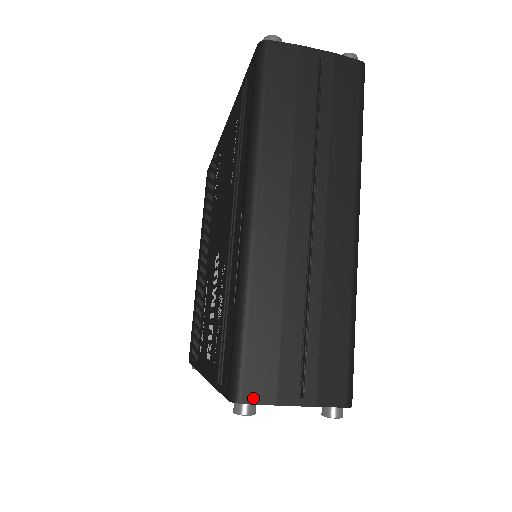
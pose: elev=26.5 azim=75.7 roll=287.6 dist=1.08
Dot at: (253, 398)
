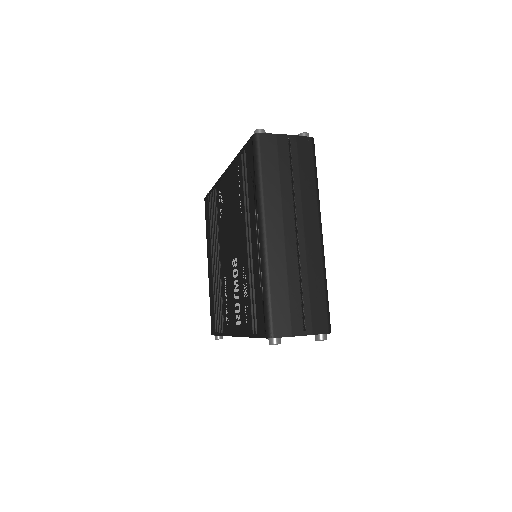
Dot at: (280, 334)
